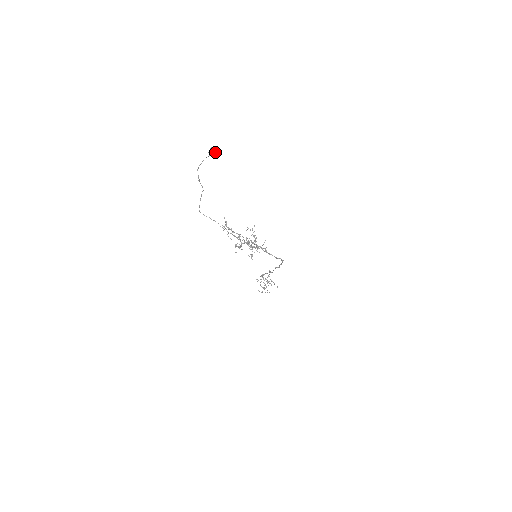
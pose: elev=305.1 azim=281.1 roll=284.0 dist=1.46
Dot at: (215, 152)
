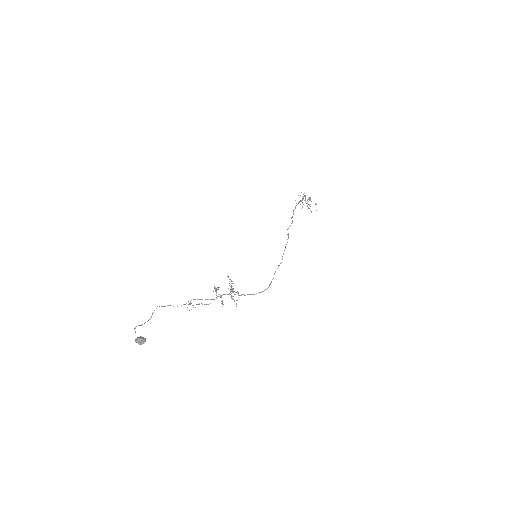
Dot at: occluded
